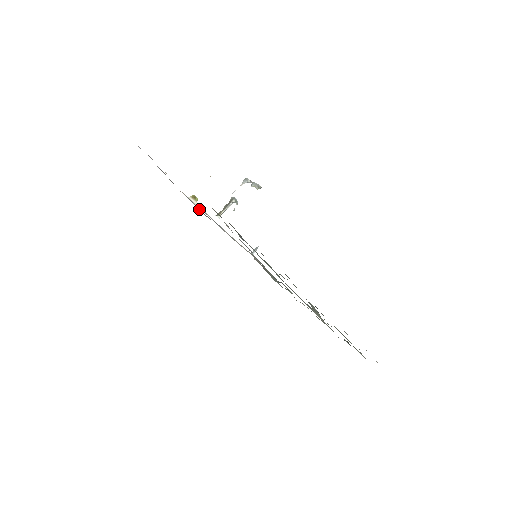
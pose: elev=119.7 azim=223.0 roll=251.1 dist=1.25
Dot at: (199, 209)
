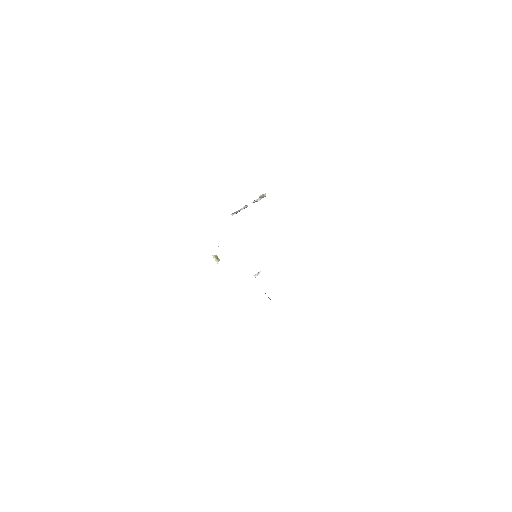
Dot at: occluded
